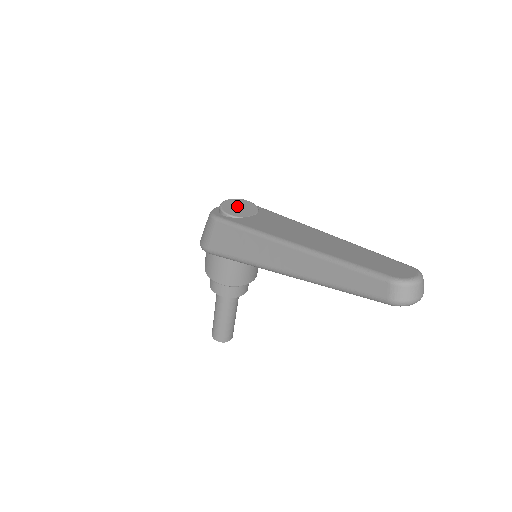
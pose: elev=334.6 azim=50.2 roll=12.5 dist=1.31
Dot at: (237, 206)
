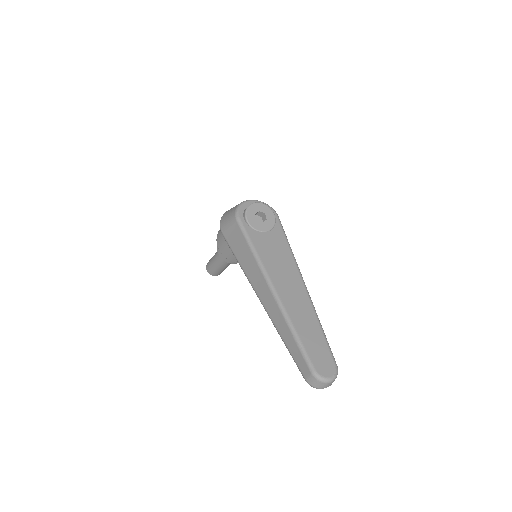
Dot at: (260, 212)
